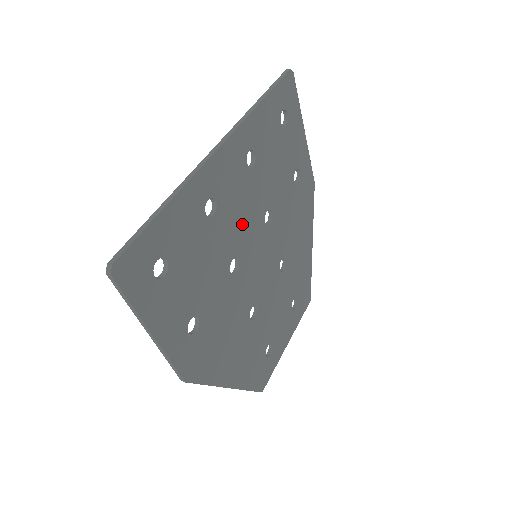
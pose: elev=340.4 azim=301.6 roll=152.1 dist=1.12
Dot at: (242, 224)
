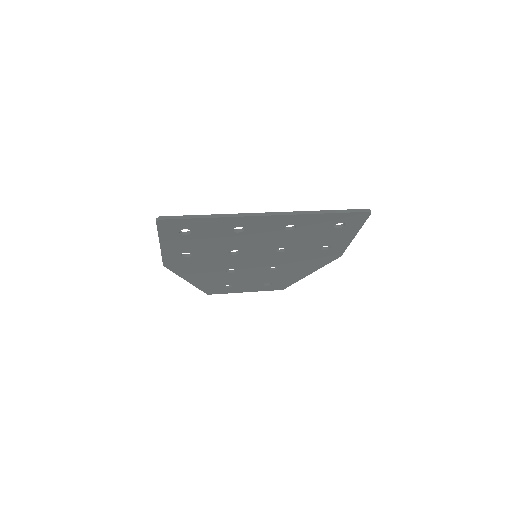
Dot at: (256, 243)
